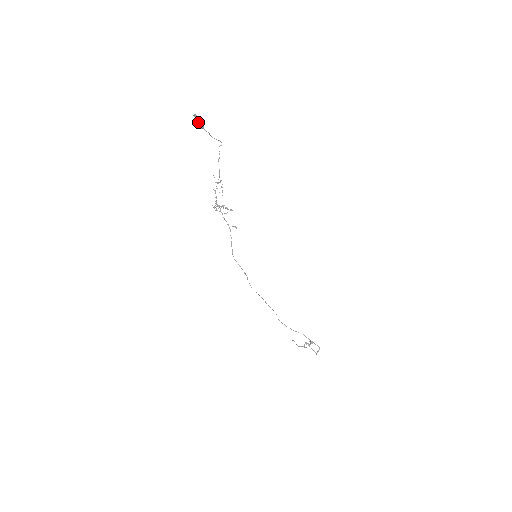
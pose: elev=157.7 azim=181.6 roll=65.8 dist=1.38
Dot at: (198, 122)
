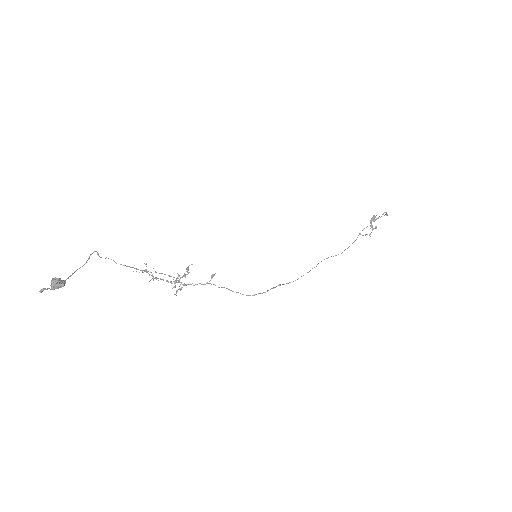
Dot at: (53, 288)
